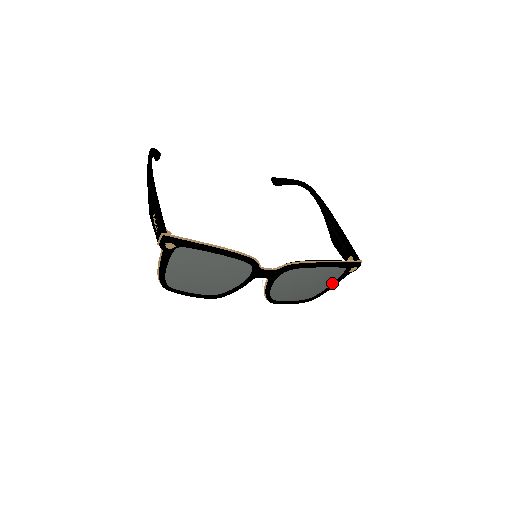
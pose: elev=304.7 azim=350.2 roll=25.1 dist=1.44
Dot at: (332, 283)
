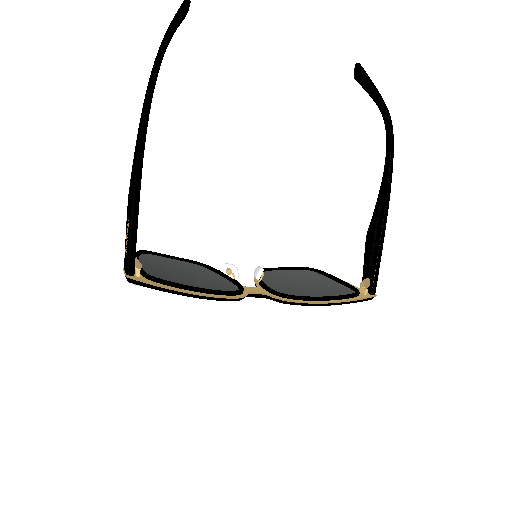
Dot at: occluded
